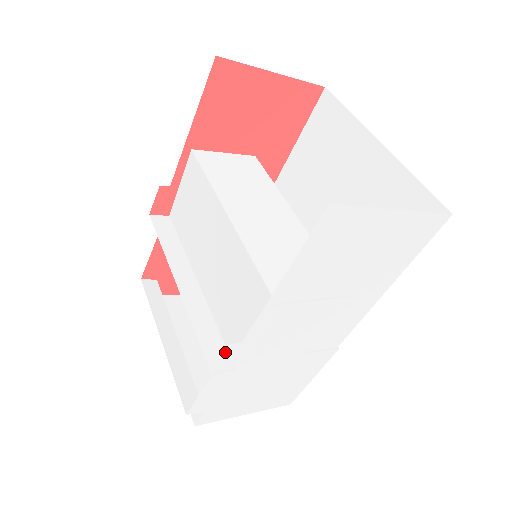
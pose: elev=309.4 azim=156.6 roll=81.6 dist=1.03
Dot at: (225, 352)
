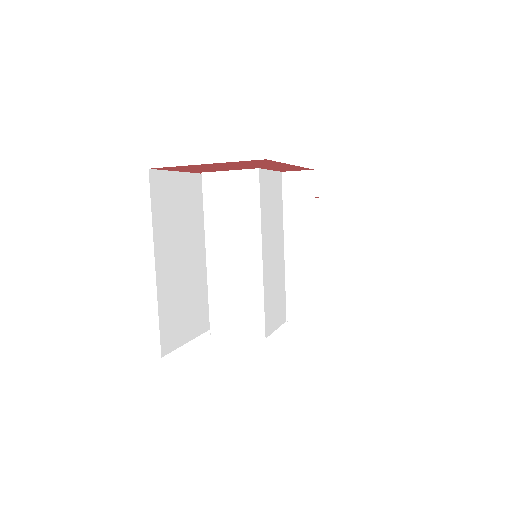
Dot at: occluded
